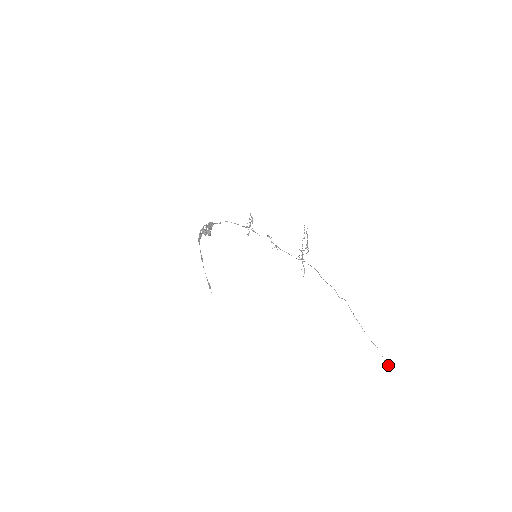
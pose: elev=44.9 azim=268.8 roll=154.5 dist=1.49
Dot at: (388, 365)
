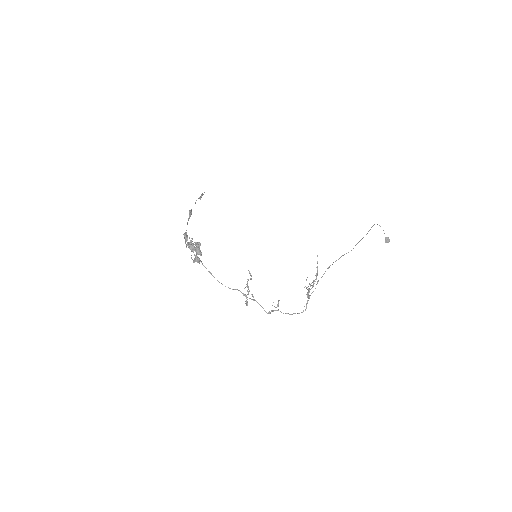
Dot at: (387, 242)
